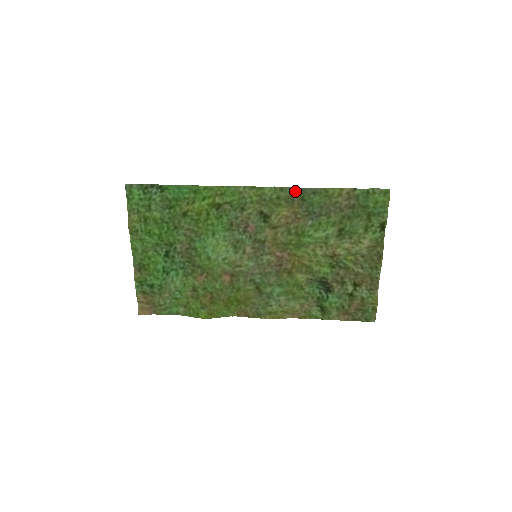
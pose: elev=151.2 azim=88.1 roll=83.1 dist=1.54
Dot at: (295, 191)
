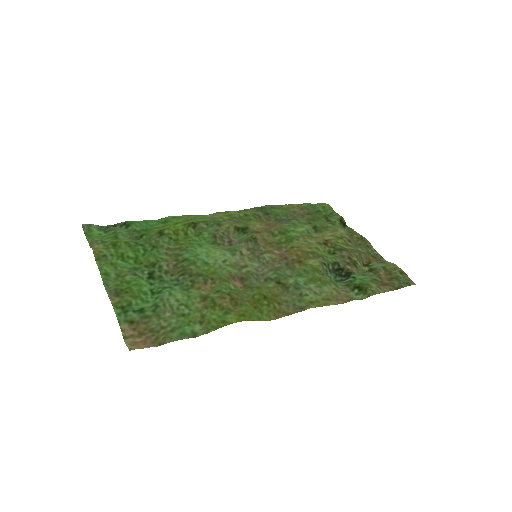
Dot at: (257, 210)
